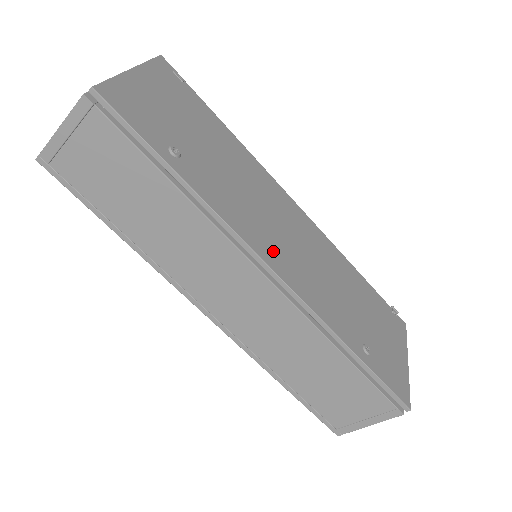
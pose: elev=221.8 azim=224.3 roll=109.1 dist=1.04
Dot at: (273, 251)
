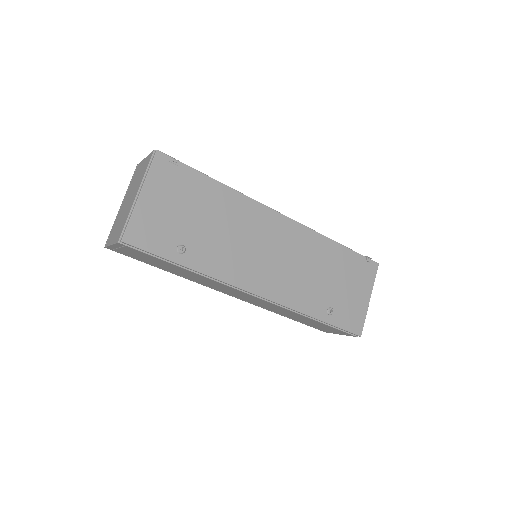
Dot at: (258, 279)
